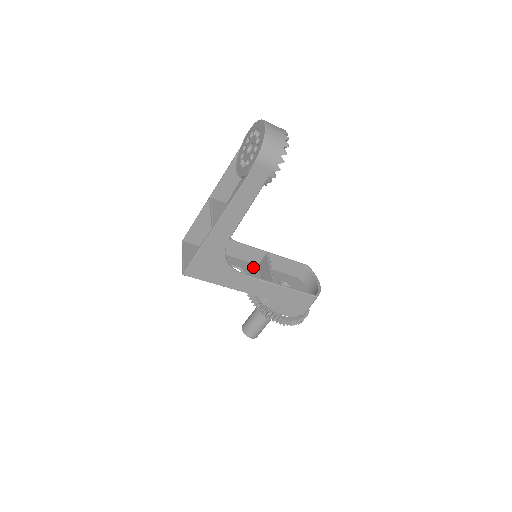
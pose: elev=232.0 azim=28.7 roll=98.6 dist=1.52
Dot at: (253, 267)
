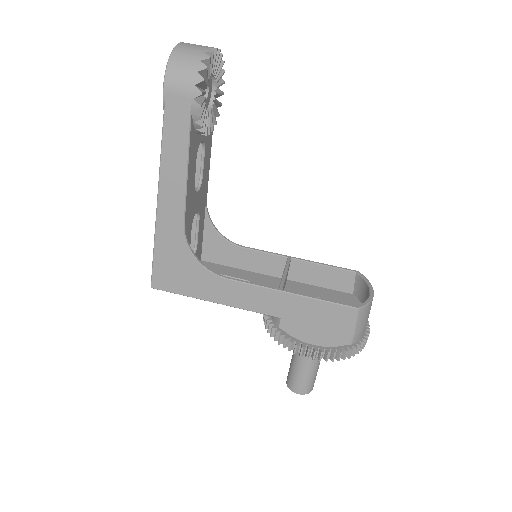
Dot at: (273, 281)
